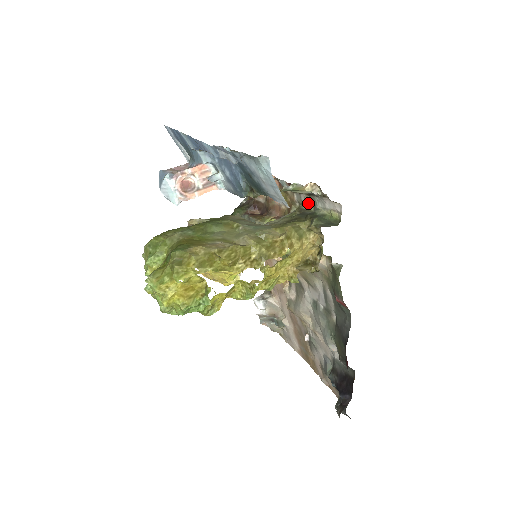
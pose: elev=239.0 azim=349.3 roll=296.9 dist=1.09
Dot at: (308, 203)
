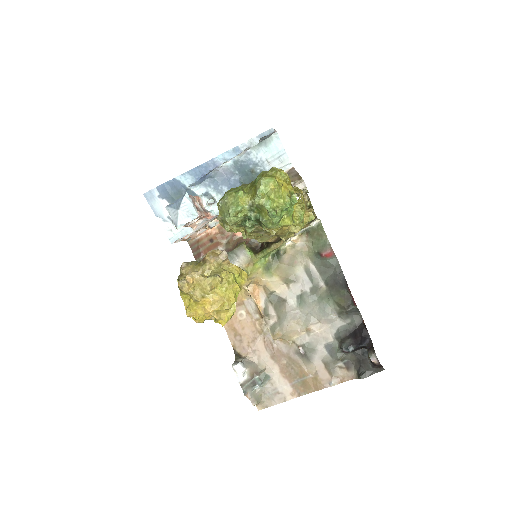
Dot at: occluded
